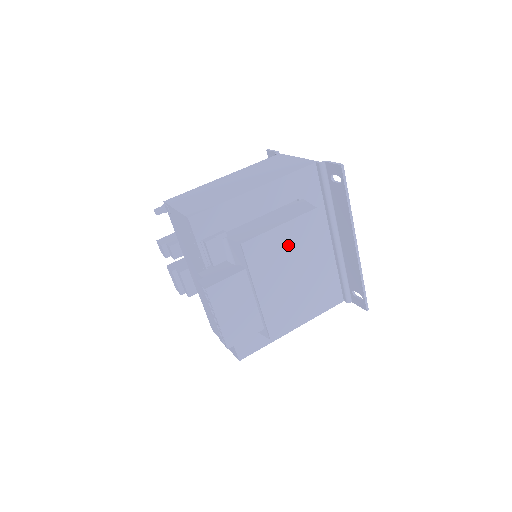
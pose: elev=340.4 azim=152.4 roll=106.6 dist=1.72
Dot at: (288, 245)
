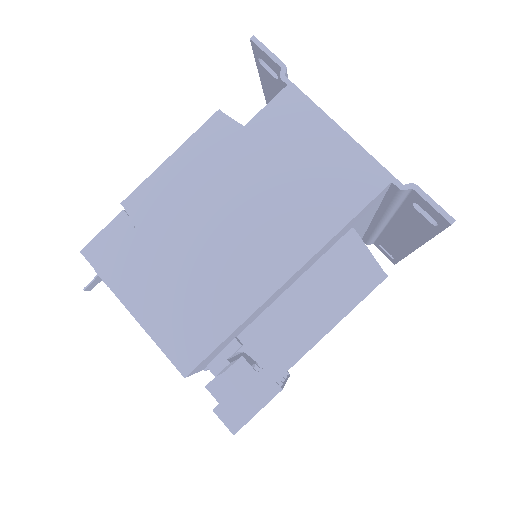
Dot at: occluded
